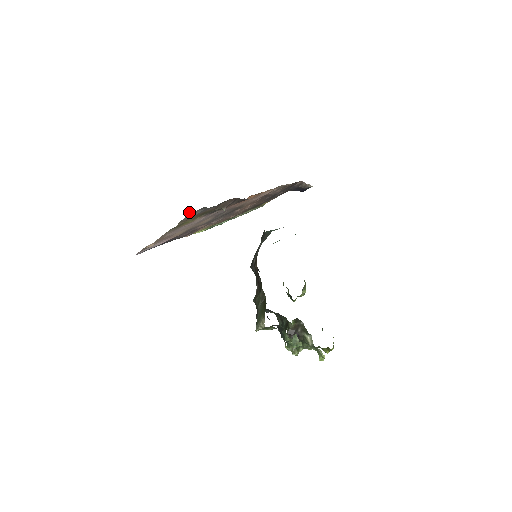
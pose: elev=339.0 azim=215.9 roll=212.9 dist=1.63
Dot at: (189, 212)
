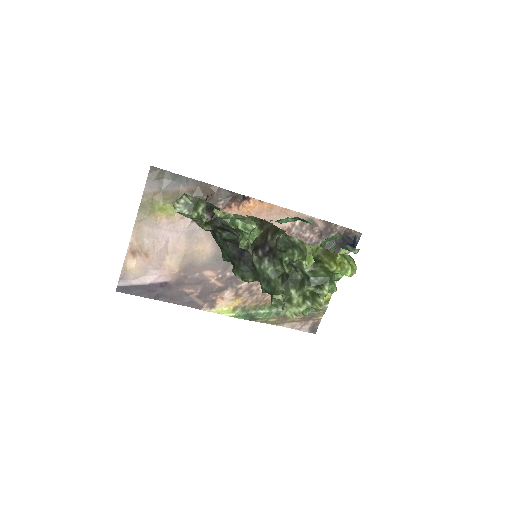
Dot at: (150, 175)
